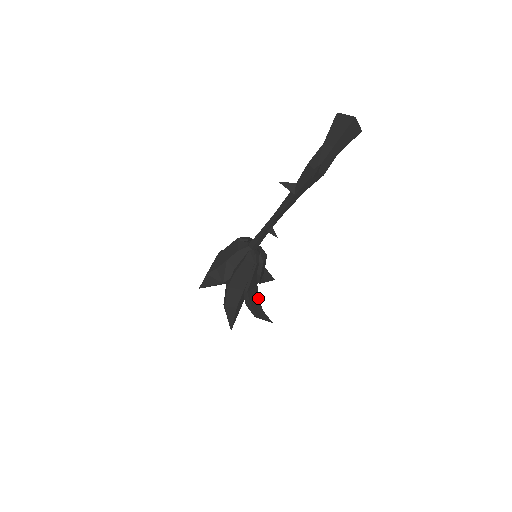
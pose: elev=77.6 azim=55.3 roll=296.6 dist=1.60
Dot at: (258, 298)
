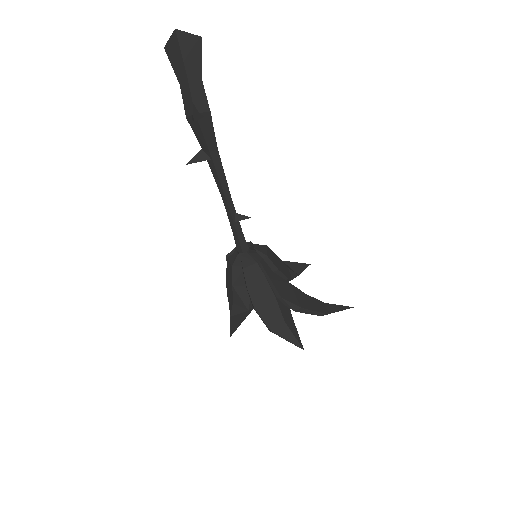
Dot at: (305, 295)
